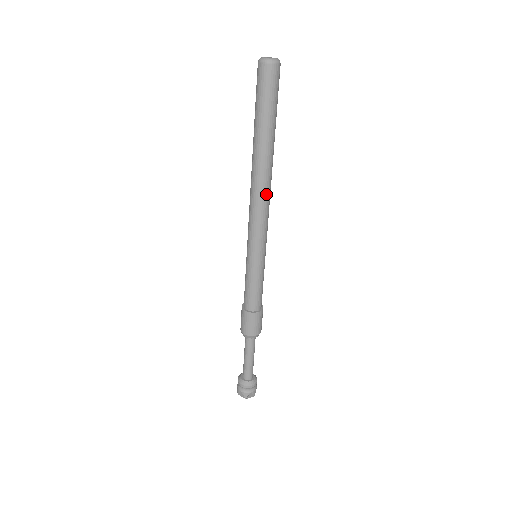
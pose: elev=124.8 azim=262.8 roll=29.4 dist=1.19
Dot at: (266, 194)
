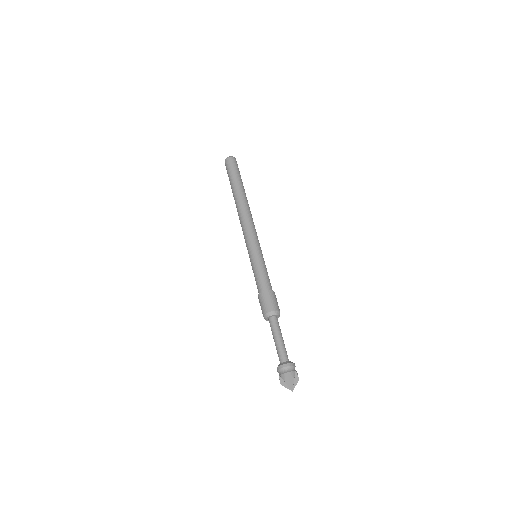
Dot at: (251, 214)
